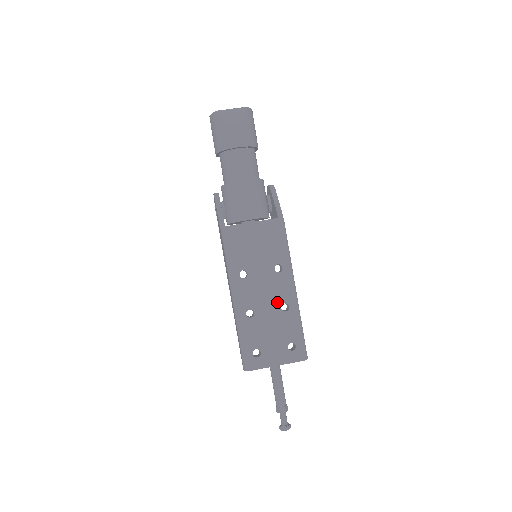
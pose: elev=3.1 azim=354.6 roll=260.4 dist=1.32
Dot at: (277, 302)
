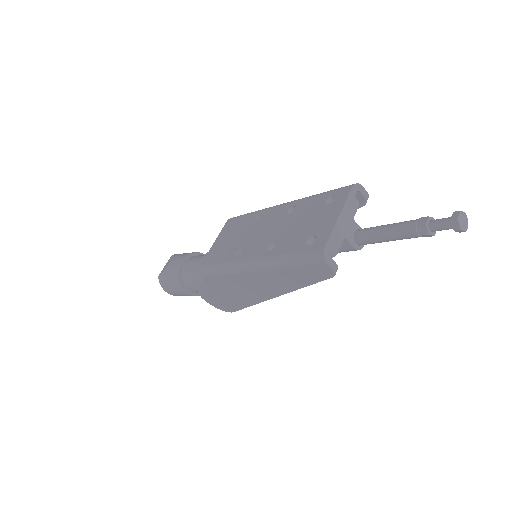
Dot at: (281, 219)
